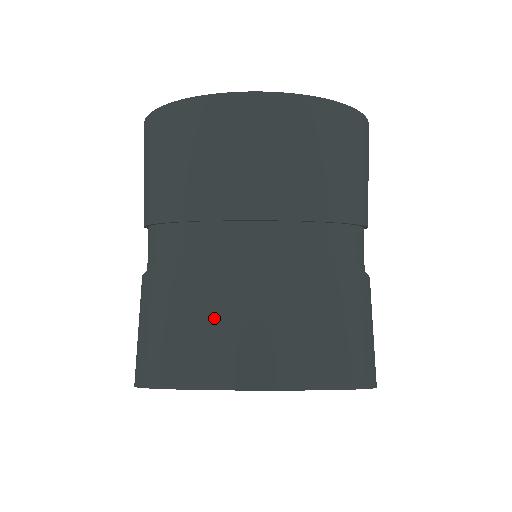
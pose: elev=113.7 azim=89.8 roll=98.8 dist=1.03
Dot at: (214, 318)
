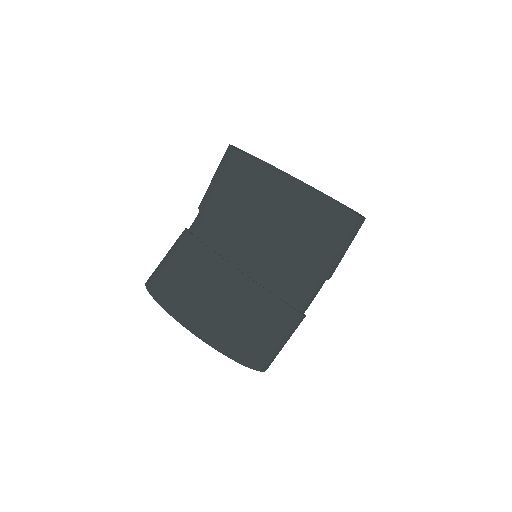
Dot at: (175, 267)
